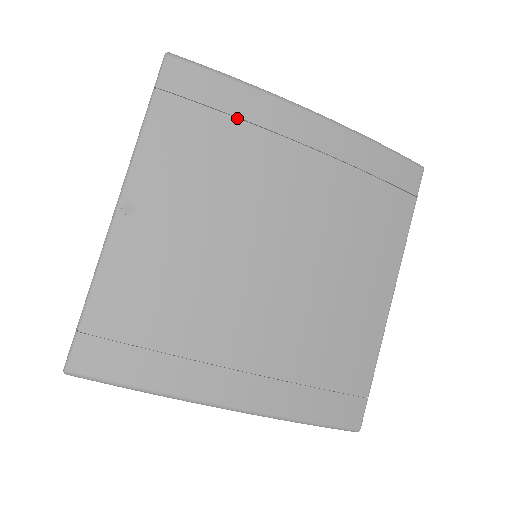
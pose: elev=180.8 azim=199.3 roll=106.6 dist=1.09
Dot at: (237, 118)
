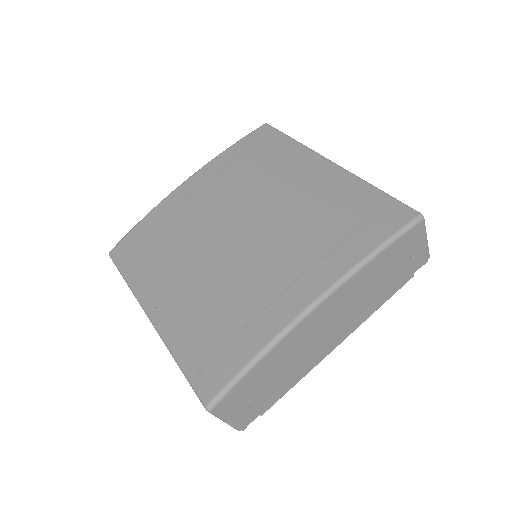
Dot at: (157, 226)
